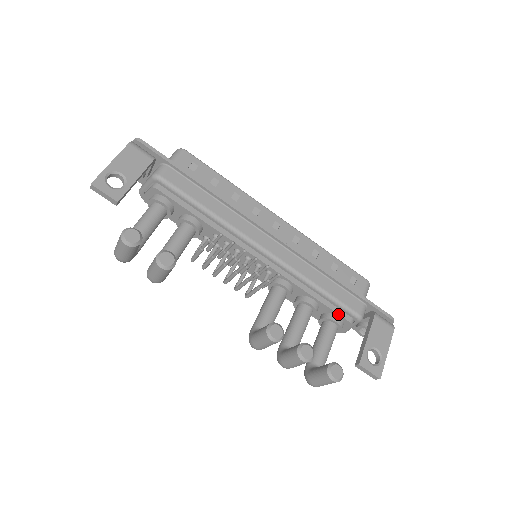
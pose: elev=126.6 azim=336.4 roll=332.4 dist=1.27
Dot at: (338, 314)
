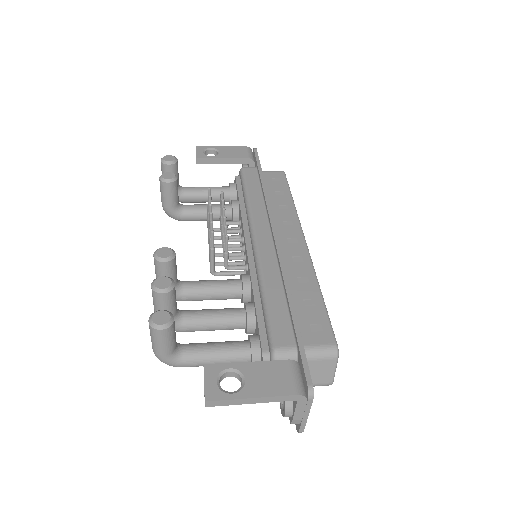
Dot at: (260, 334)
